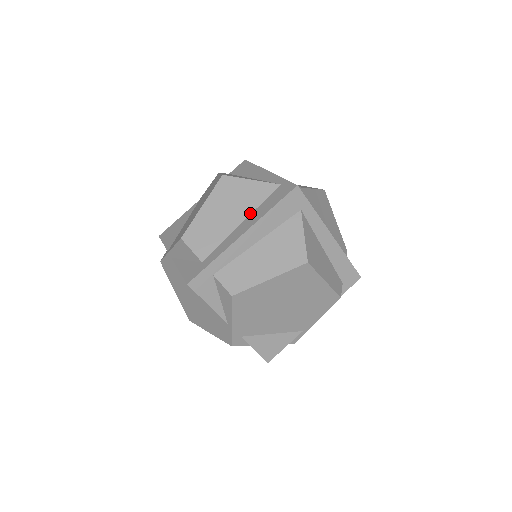
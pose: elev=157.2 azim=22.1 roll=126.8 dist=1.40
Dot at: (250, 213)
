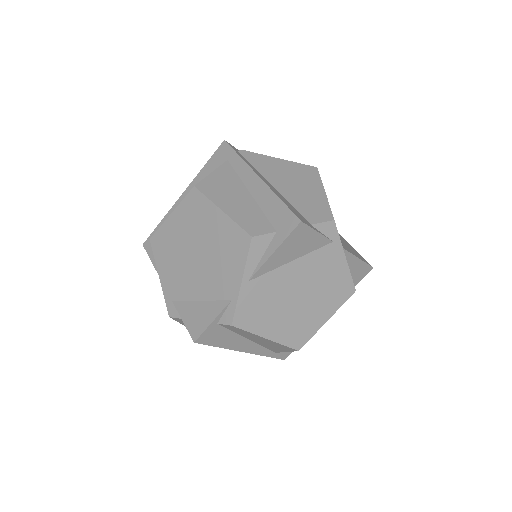
Dot at: occluded
